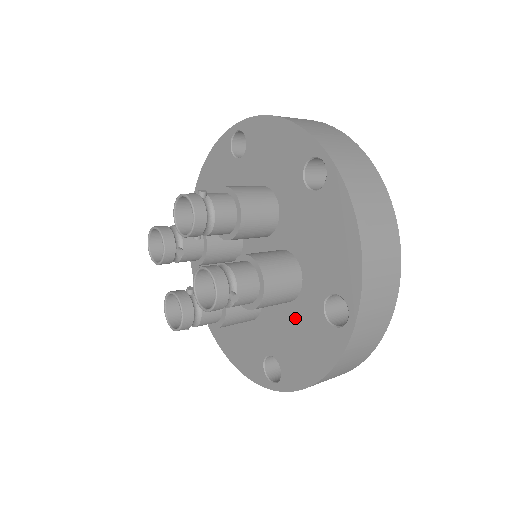
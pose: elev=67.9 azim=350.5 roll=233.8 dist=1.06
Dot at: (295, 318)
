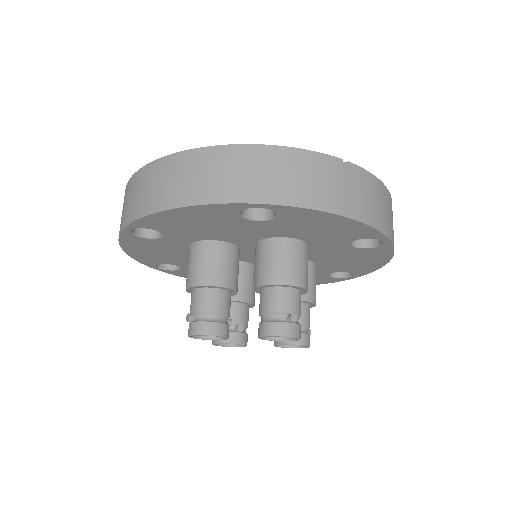
Dot at: occluded
